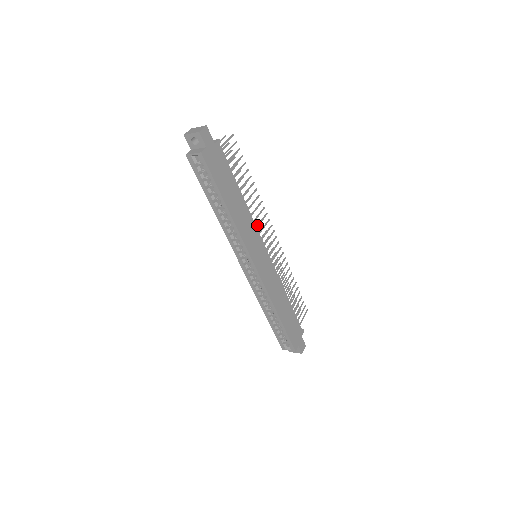
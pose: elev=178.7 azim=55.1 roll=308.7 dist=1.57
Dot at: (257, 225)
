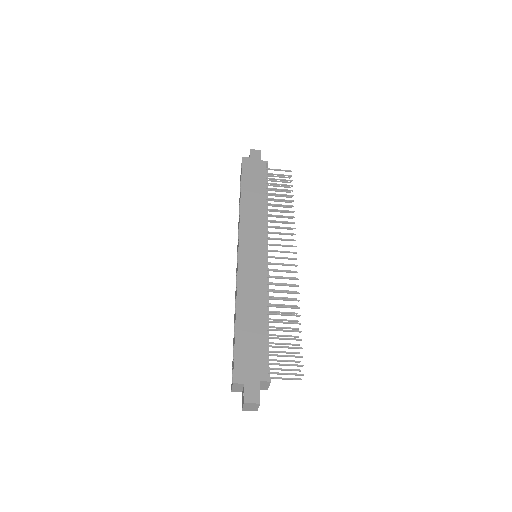
Dot at: (273, 232)
